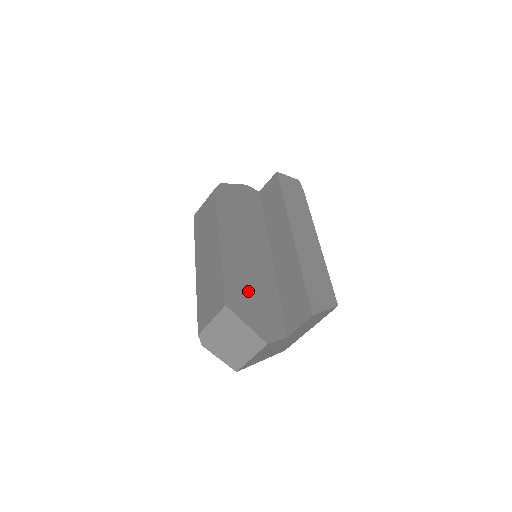
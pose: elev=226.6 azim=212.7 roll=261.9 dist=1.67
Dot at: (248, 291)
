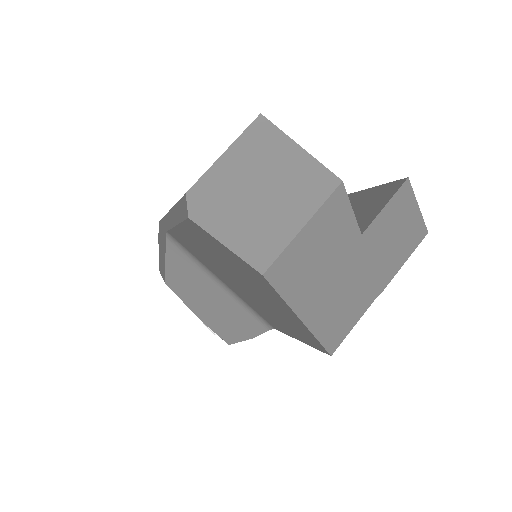
Dot at: occluded
